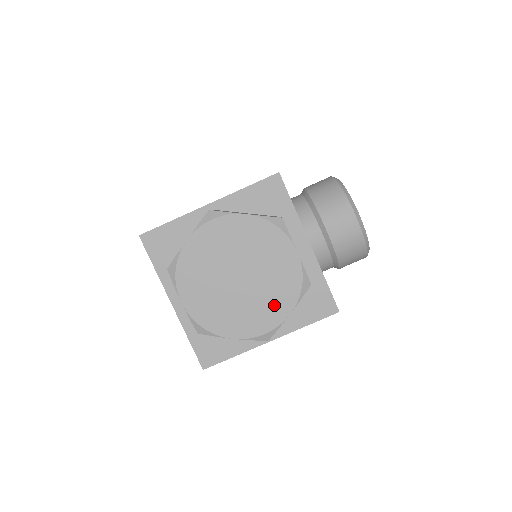
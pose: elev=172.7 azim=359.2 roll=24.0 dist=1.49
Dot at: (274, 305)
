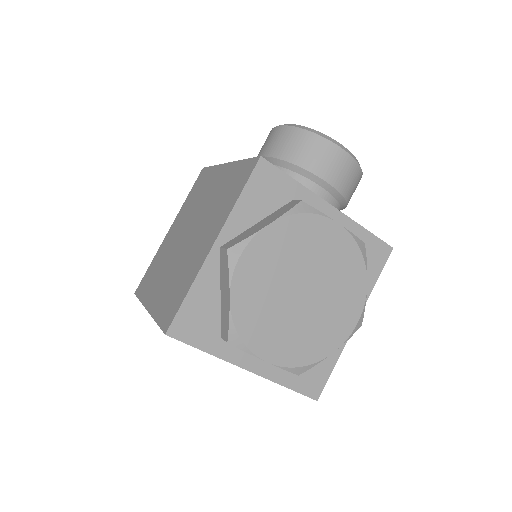
Dot at: (349, 290)
